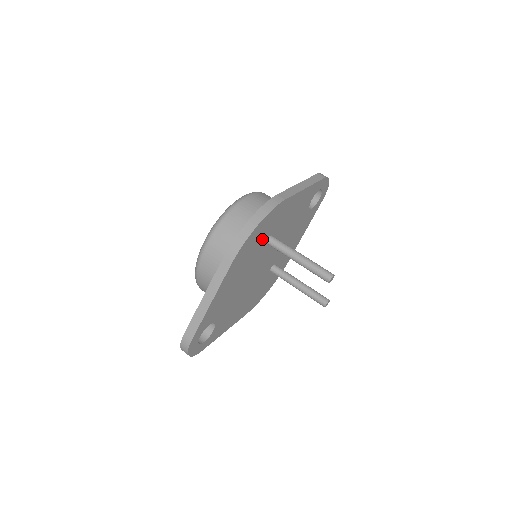
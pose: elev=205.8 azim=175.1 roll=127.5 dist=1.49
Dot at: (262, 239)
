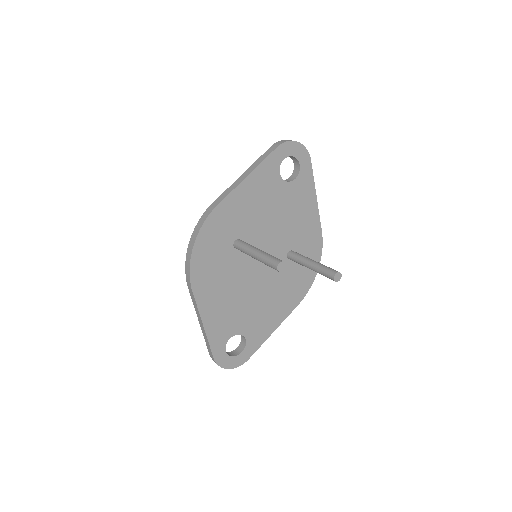
Dot at: (222, 250)
